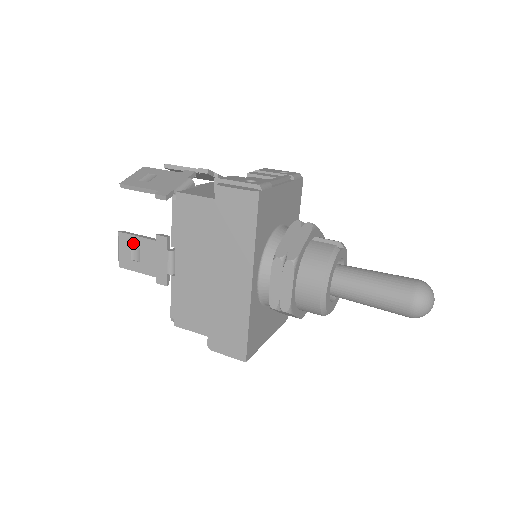
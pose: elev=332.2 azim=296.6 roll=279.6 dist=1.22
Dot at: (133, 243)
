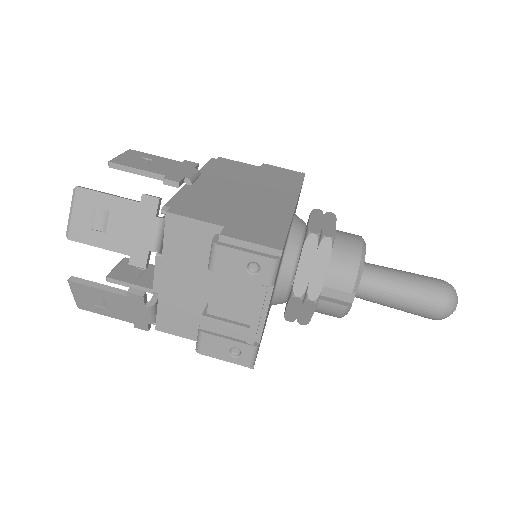
Dot at: occluded
